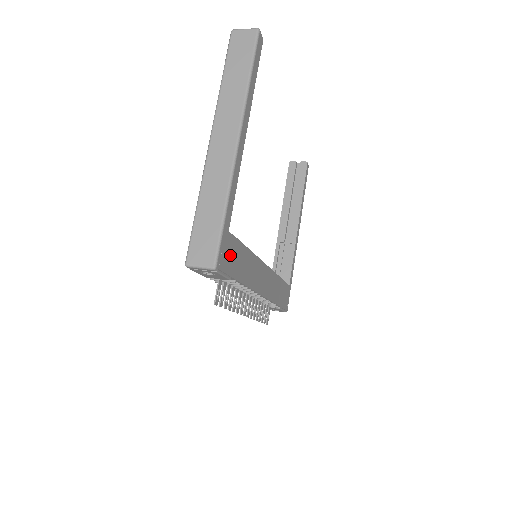
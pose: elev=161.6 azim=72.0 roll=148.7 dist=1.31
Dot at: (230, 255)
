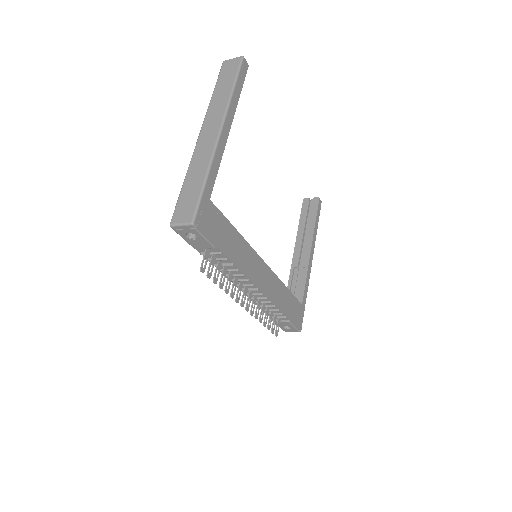
Dot at: (212, 223)
